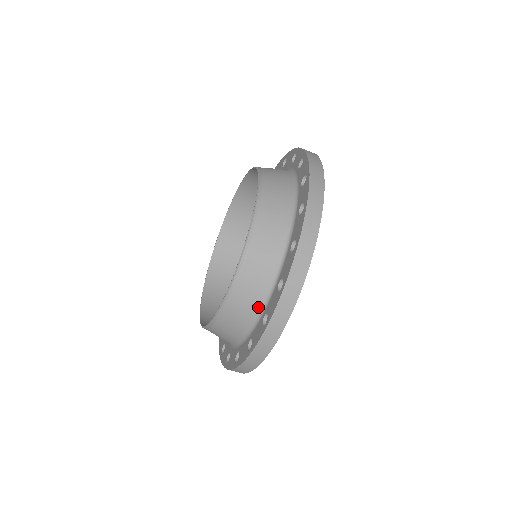
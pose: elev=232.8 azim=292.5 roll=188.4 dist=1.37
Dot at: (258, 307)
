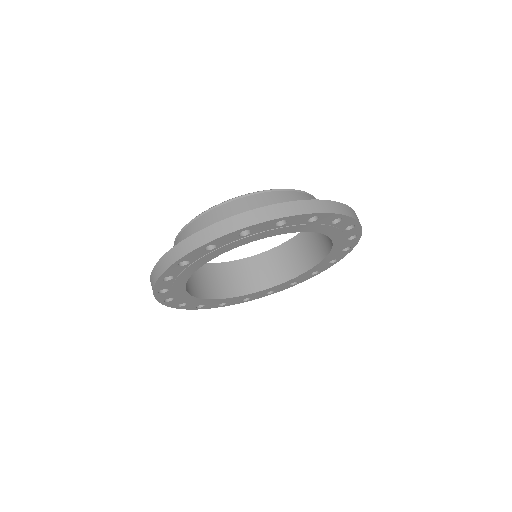
Dot at: occluded
